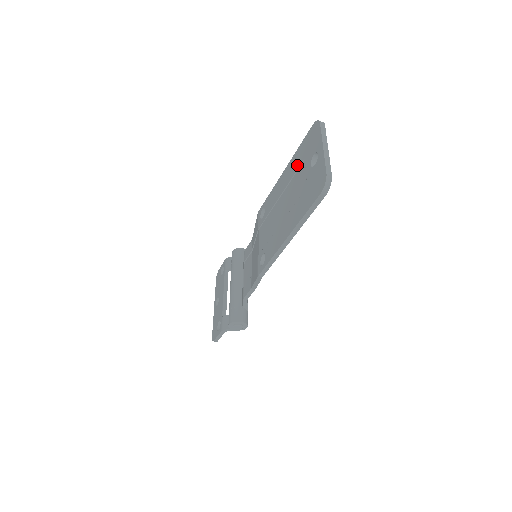
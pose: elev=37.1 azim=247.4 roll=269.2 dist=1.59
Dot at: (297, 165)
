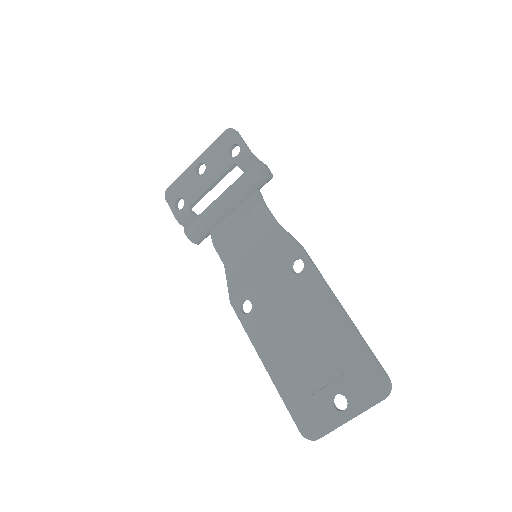
Dot at: (342, 354)
